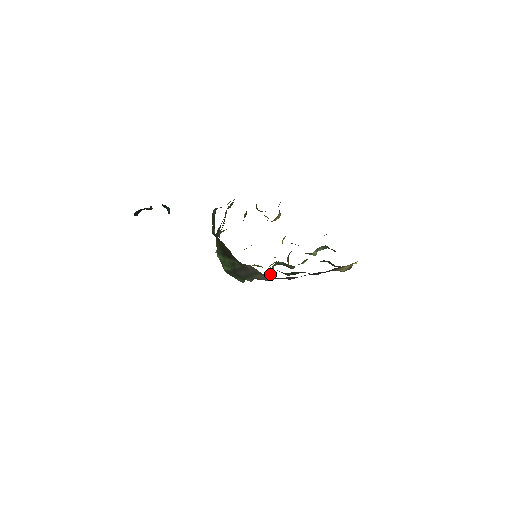
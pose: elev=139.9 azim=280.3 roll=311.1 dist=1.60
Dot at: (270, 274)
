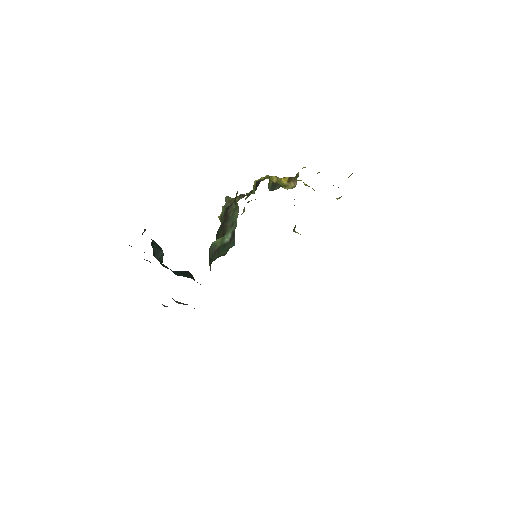
Dot at: occluded
